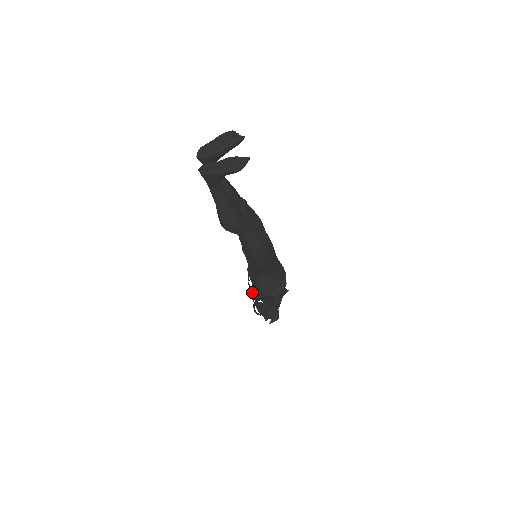
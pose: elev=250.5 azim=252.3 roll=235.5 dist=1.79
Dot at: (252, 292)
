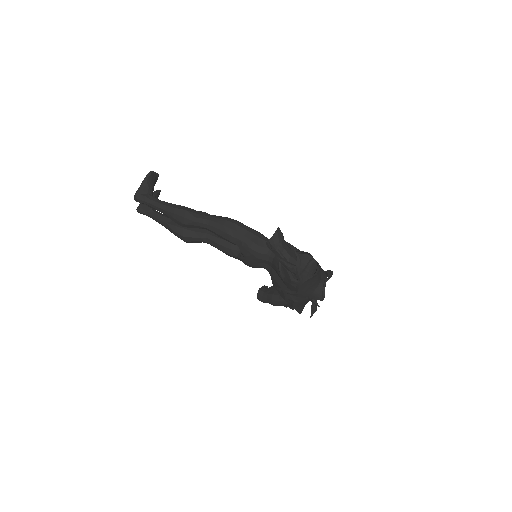
Dot at: (288, 282)
